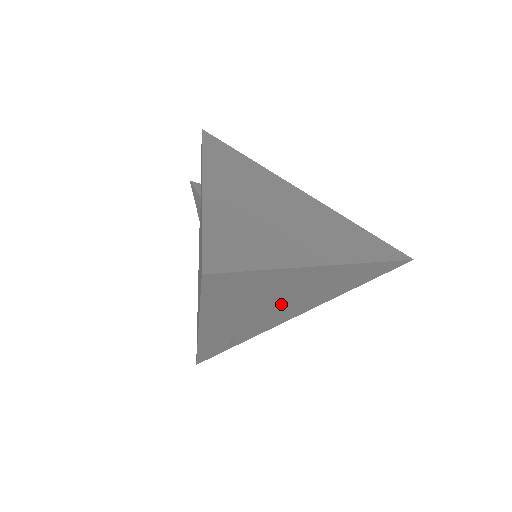
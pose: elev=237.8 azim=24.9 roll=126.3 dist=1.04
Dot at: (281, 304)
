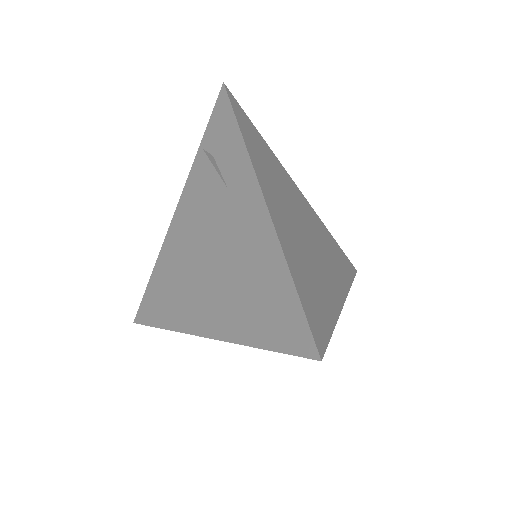
Dot at: occluded
